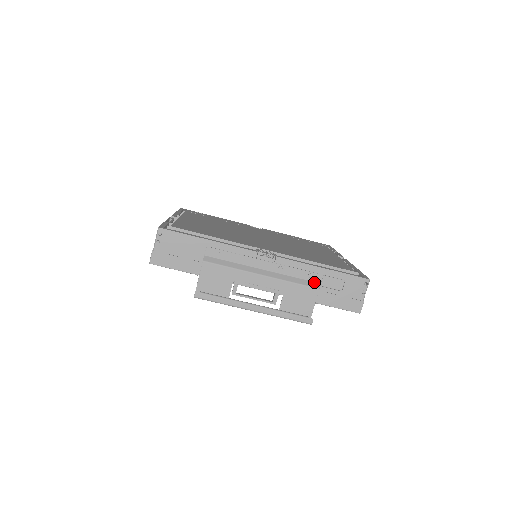
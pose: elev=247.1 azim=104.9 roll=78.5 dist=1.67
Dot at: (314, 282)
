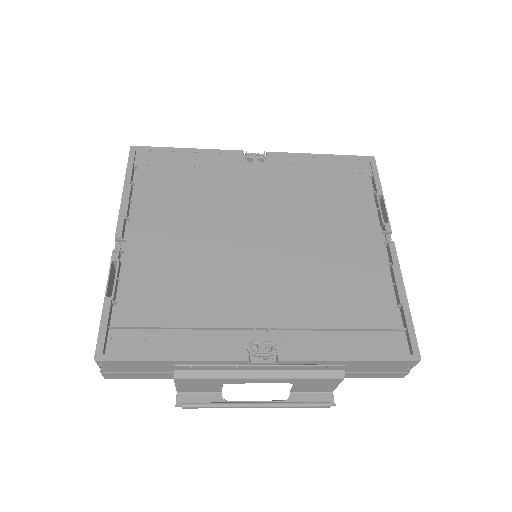
Dot at: (336, 370)
